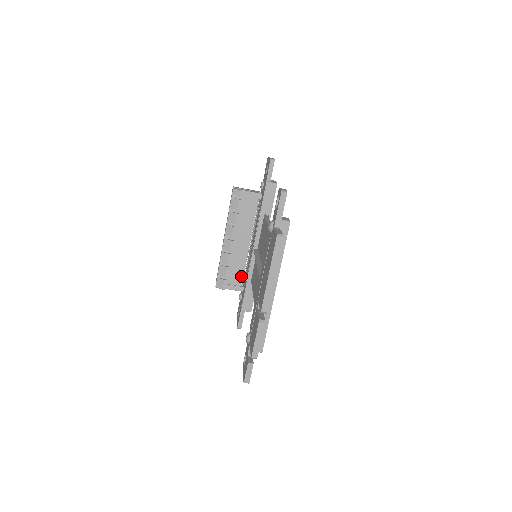
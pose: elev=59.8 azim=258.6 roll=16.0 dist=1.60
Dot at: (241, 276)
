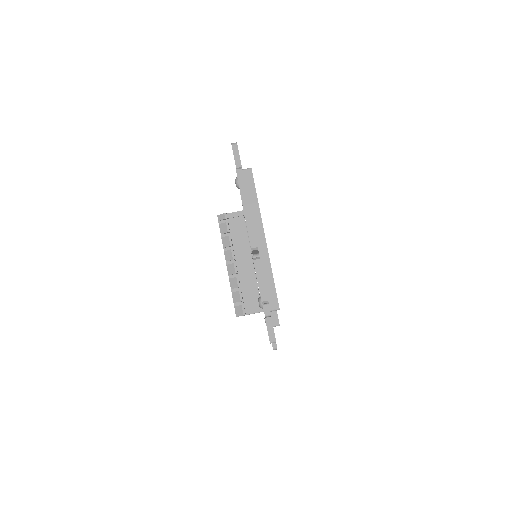
Dot at: (257, 296)
